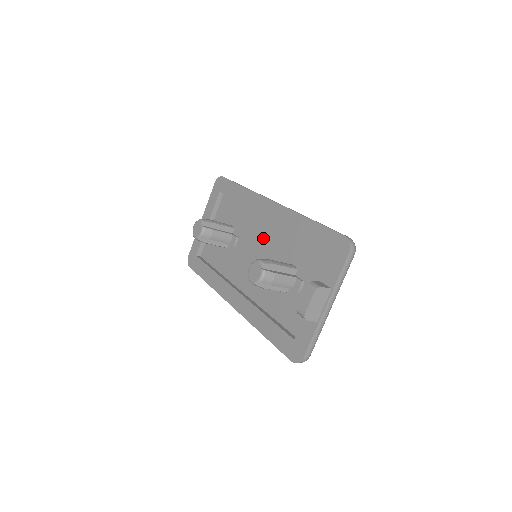
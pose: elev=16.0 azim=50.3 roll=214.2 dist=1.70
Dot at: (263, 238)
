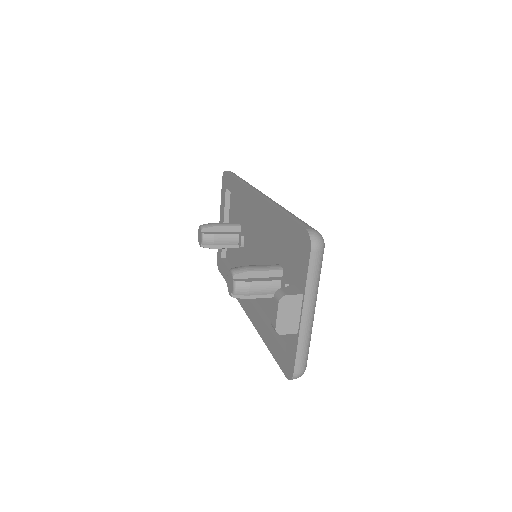
Dot at: (258, 235)
